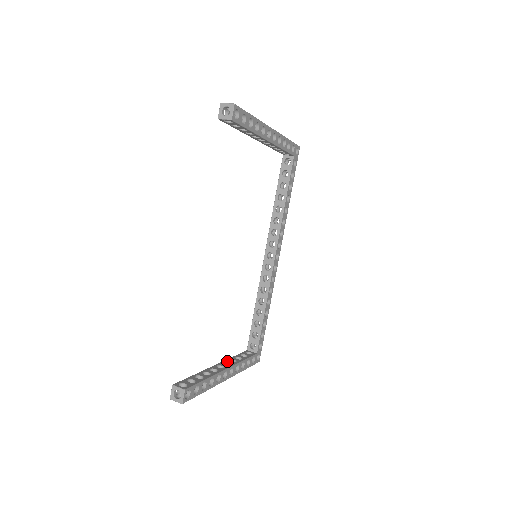
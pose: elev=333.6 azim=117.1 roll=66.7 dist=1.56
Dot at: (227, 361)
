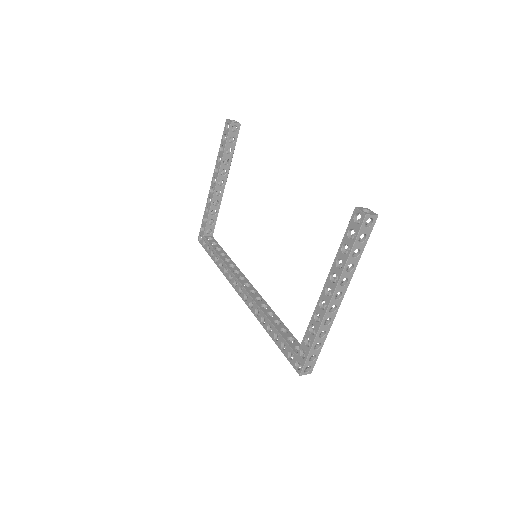
Dot at: (318, 306)
